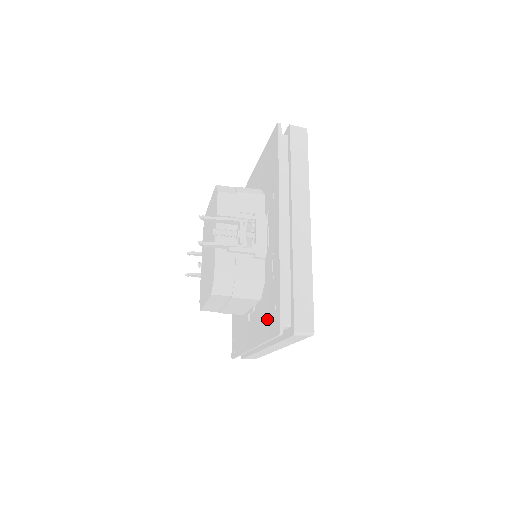
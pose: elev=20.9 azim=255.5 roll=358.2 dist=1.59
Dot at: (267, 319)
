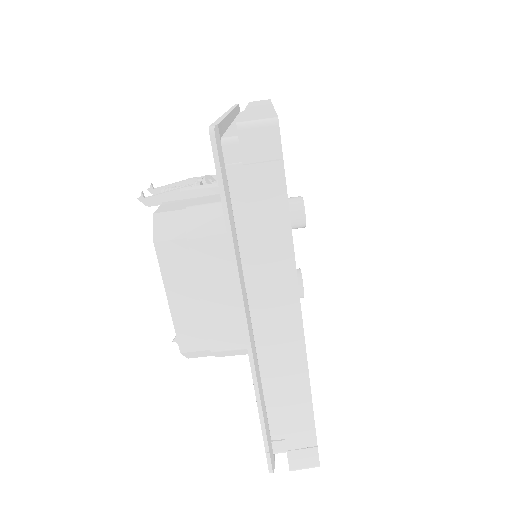
Dot at: occluded
